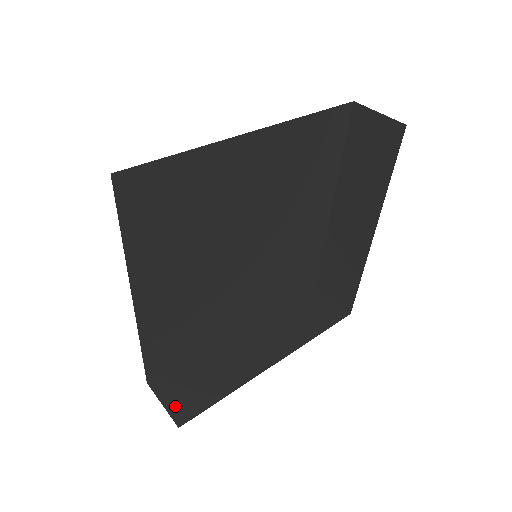
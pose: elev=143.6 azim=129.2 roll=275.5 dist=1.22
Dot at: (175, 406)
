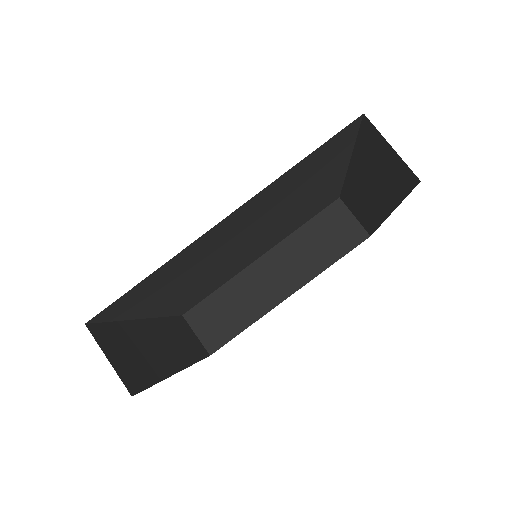
Dot at: (206, 337)
